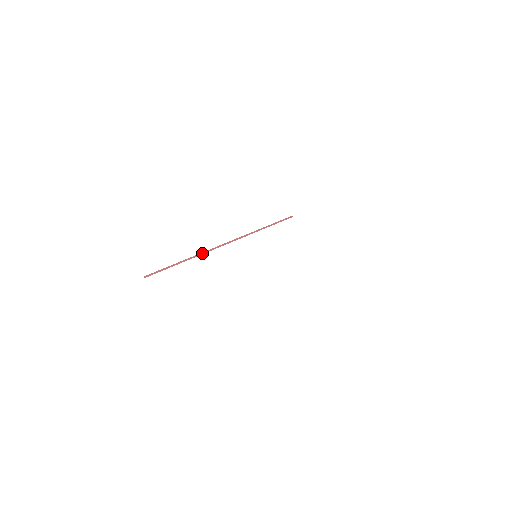
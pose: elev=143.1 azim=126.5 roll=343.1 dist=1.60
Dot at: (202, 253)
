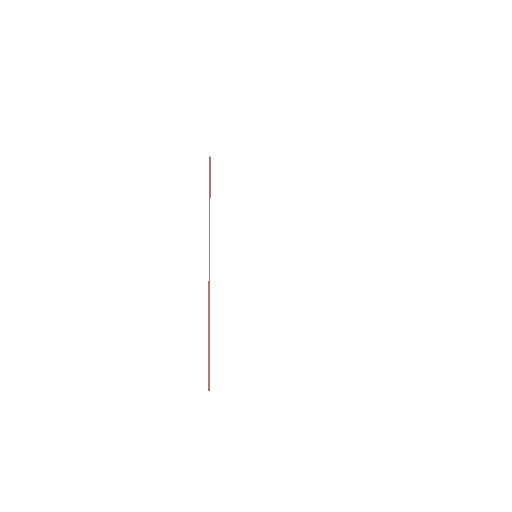
Dot at: (208, 304)
